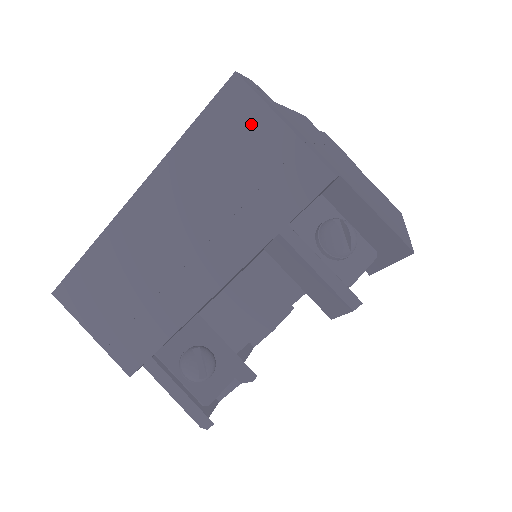
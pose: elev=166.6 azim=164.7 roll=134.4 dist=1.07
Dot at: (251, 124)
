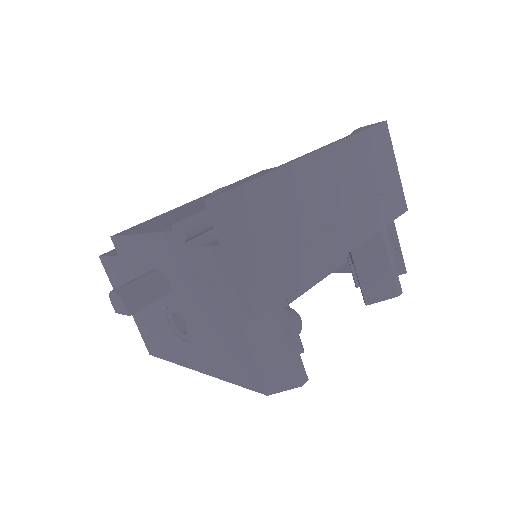
Dot at: (385, 155)
